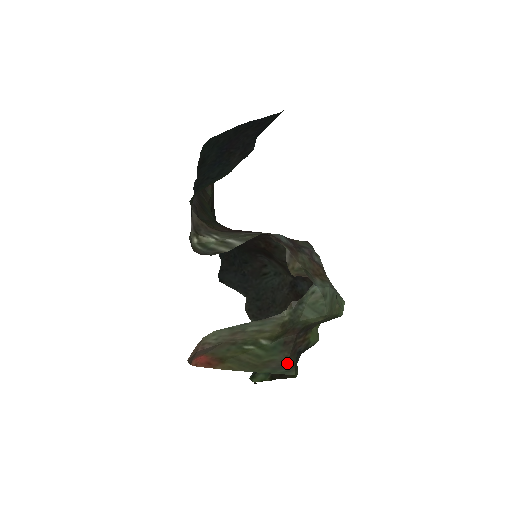
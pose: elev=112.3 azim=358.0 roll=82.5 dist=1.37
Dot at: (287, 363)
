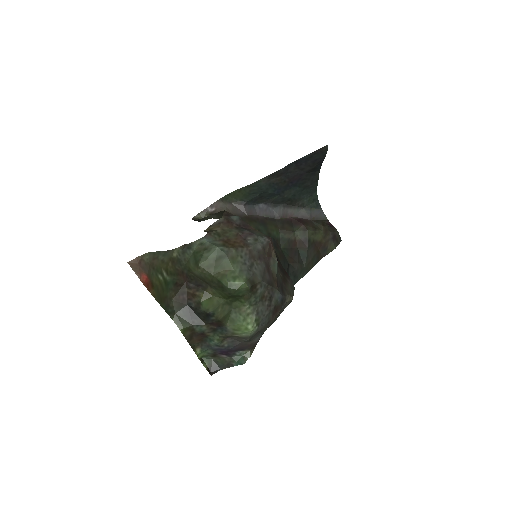
Dot at: (172, 304)
